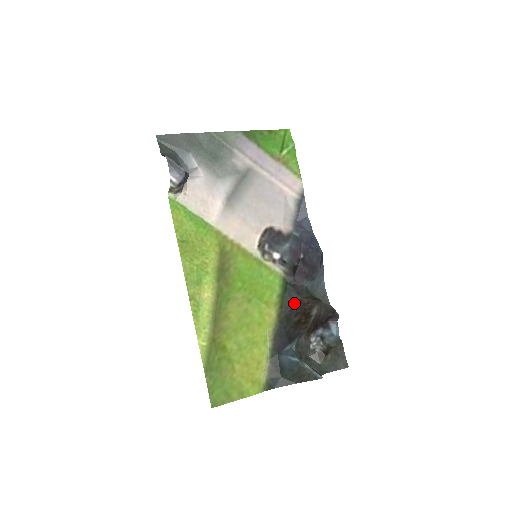
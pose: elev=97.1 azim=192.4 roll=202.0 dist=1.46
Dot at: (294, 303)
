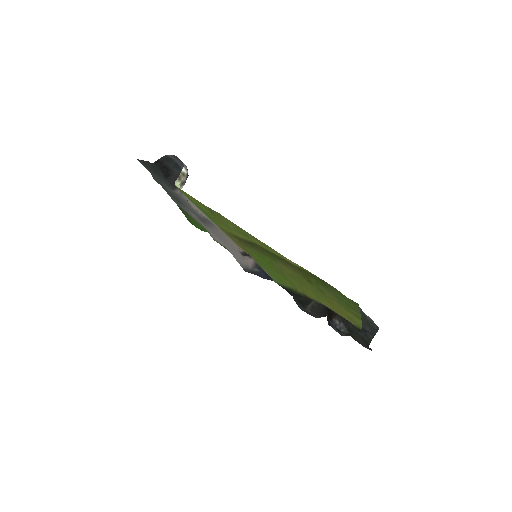
Dot at: occluded
